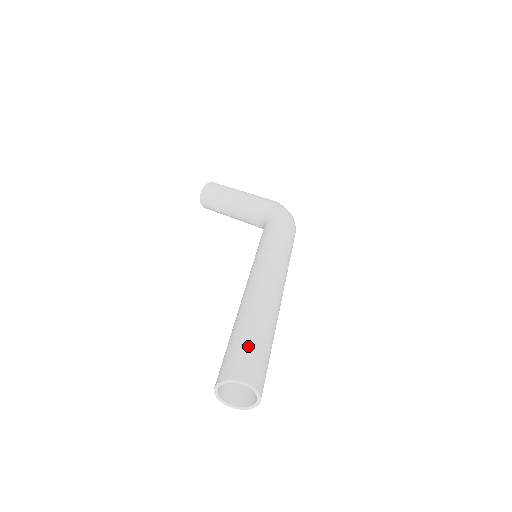
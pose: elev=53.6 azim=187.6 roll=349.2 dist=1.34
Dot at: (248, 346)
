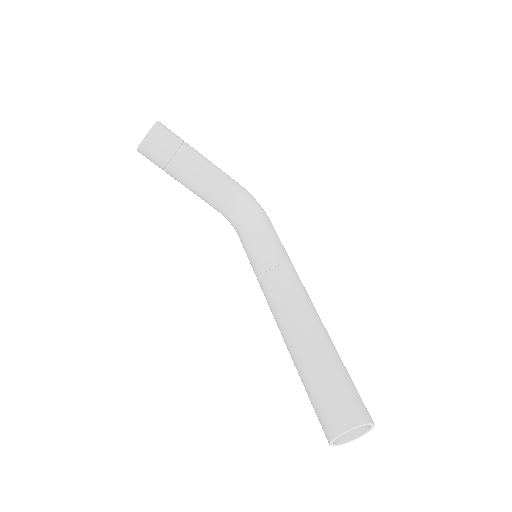
Dot at: (352, 382)
